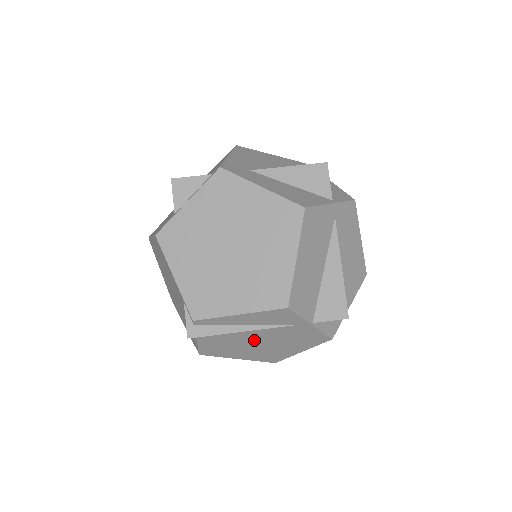
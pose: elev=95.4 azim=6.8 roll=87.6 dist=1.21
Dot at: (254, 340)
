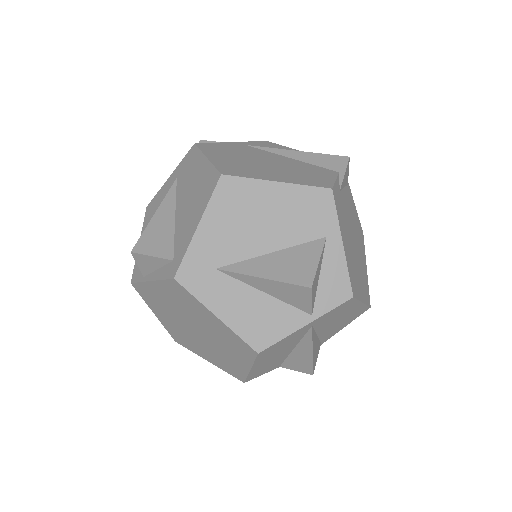
Dot at: occluded
